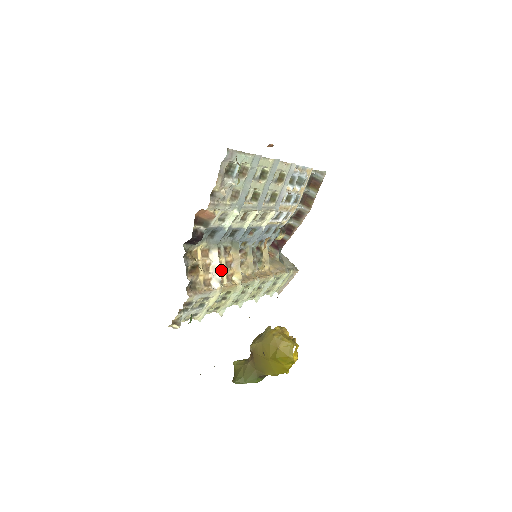
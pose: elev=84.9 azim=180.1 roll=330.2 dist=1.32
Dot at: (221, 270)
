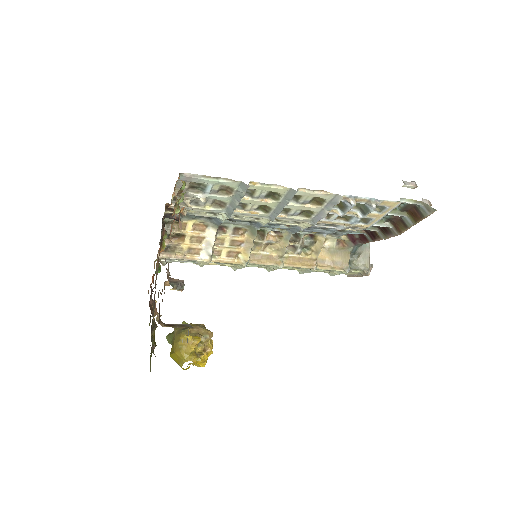
Dot at: (221, 245)
